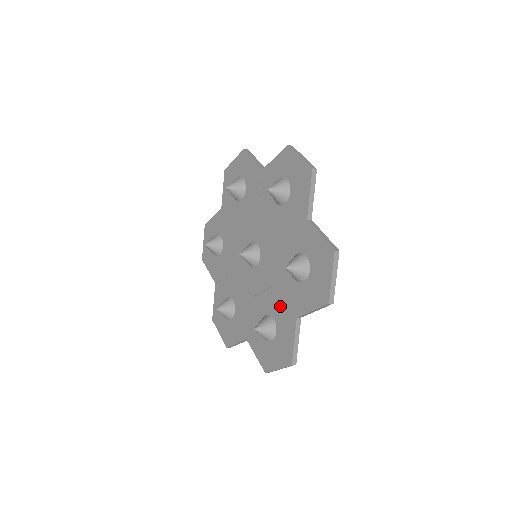
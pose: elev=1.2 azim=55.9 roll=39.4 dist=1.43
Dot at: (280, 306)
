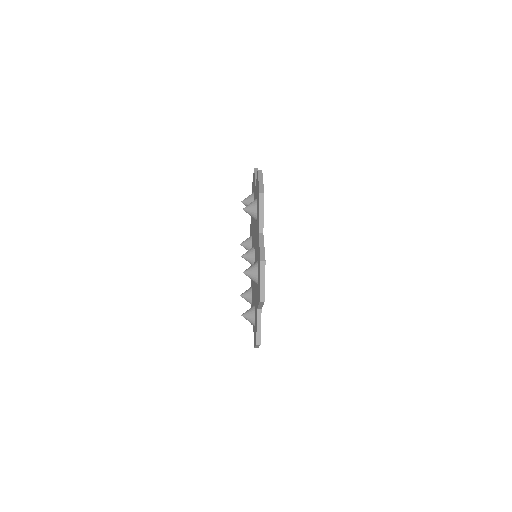
Dot at: (257, 247)
